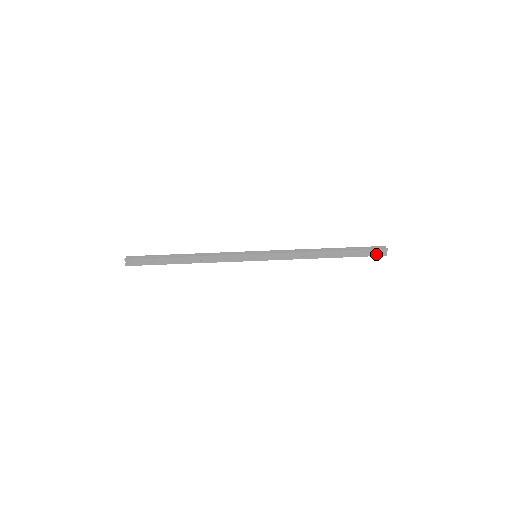
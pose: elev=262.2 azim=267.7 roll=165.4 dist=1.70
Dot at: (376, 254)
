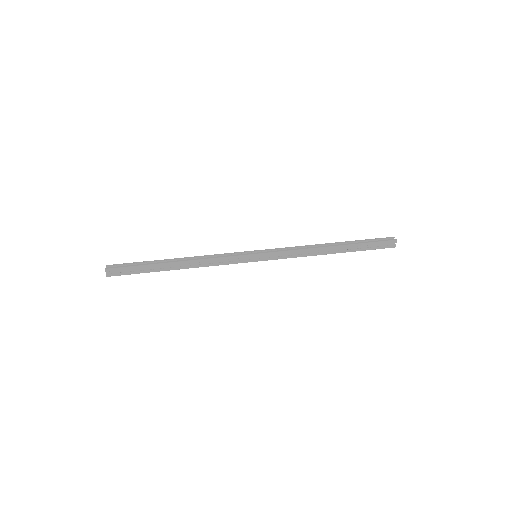
Dot at: (384, 240)
